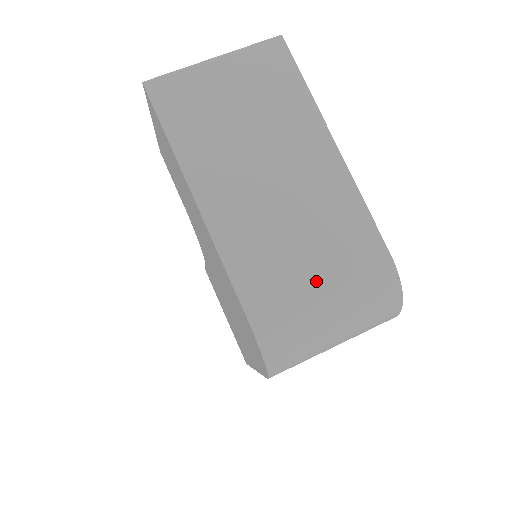
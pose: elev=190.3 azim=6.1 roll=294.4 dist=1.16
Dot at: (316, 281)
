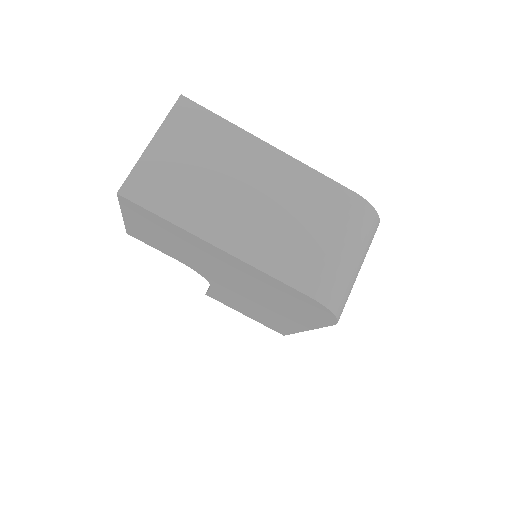
Dot at: (327, 242)
